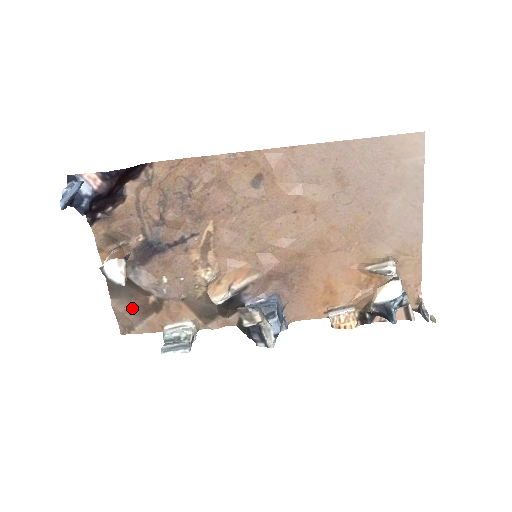
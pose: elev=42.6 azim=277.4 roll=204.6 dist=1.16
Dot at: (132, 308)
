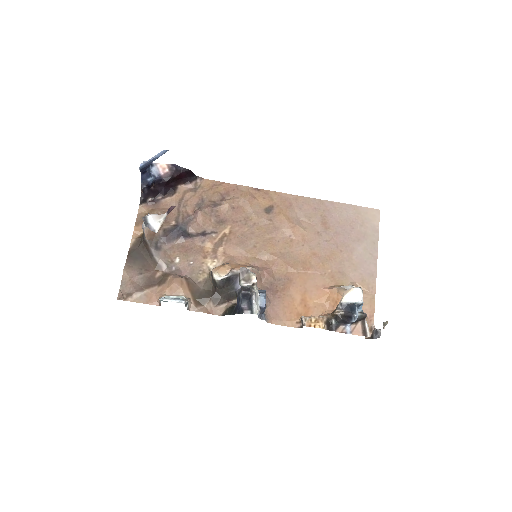
Dot at: (139, 276)
